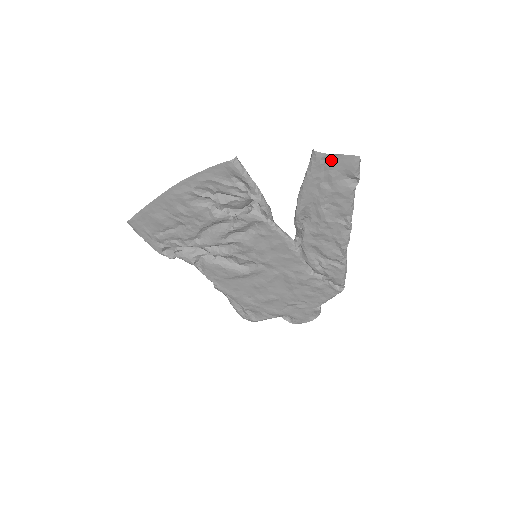
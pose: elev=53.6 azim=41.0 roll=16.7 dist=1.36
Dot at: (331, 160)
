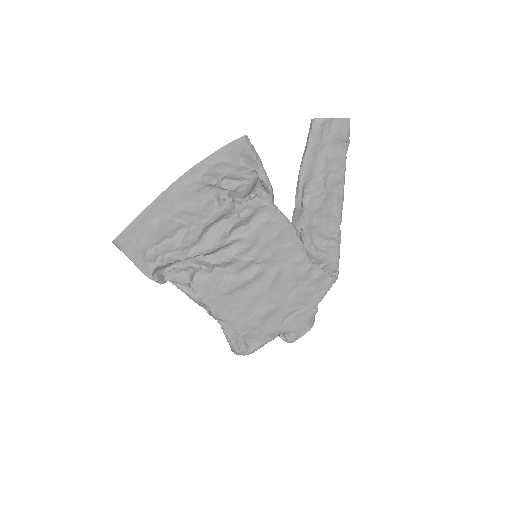
Dot at: (329, 125)
